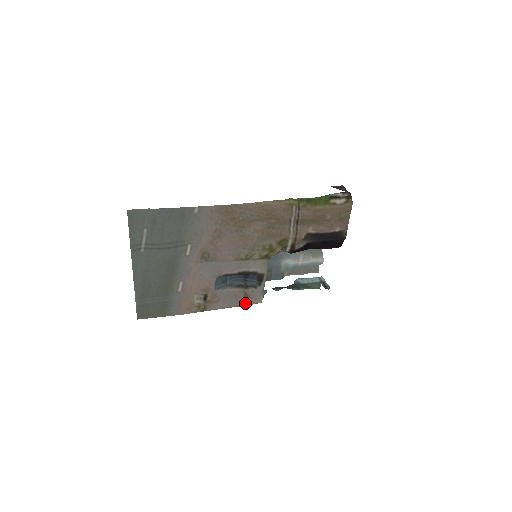
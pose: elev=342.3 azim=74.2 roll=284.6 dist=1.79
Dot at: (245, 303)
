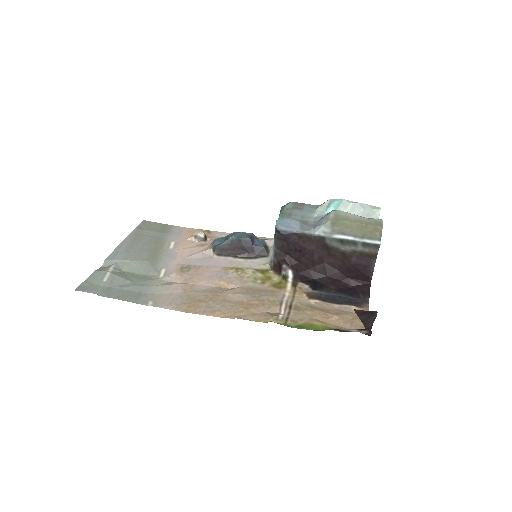
Dot at: occluded
